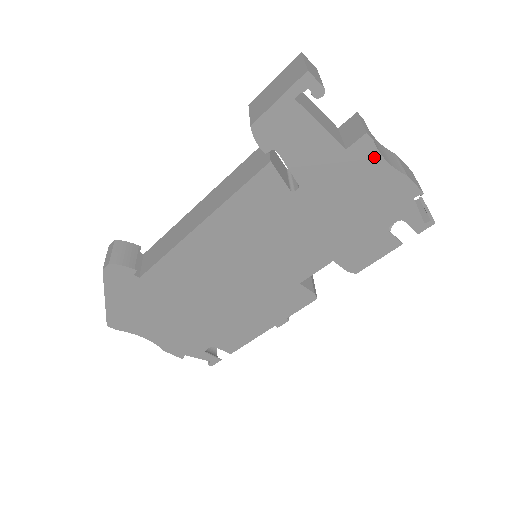
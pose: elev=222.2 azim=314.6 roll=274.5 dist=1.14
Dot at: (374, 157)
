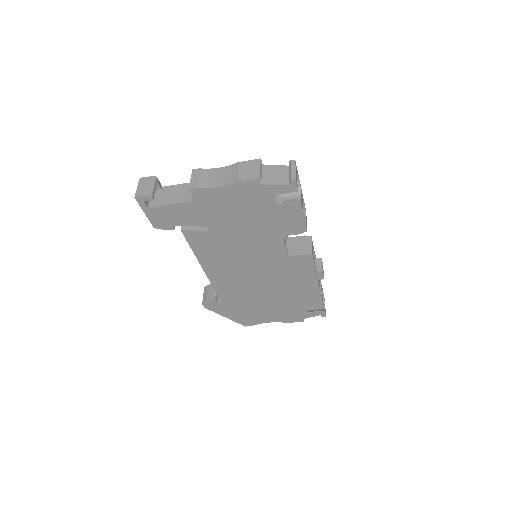
Dot at: (210, 192)
